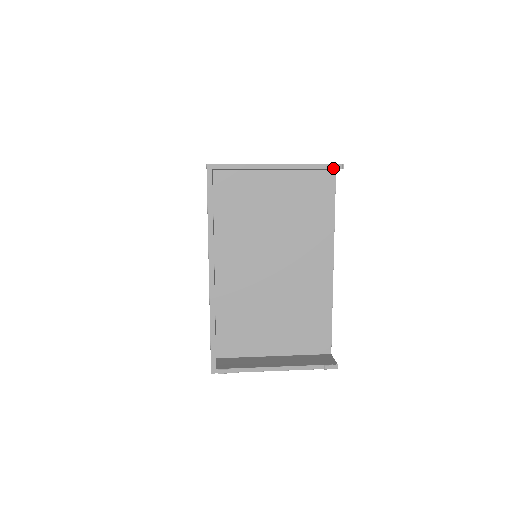
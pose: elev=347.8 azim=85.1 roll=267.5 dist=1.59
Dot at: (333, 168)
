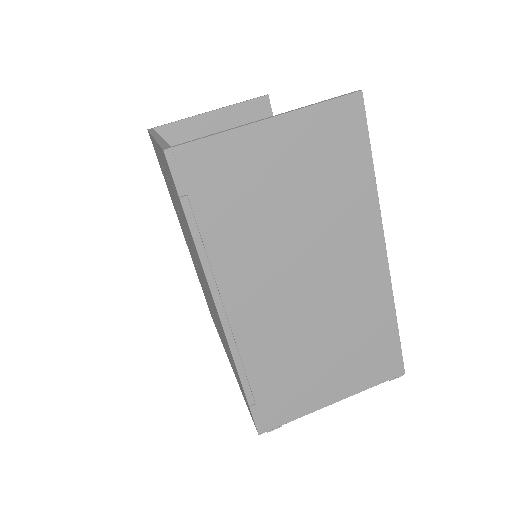
Dot at: (391, 377)
